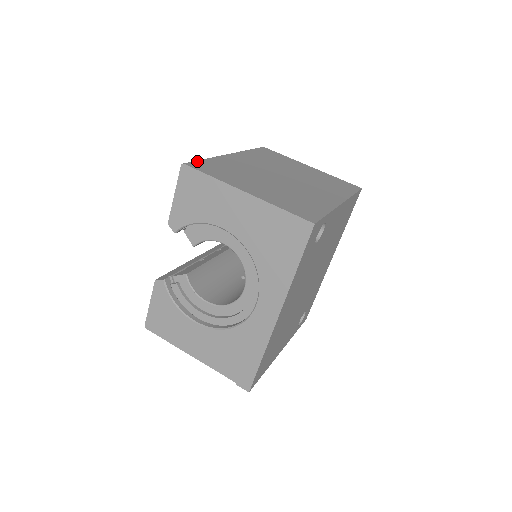
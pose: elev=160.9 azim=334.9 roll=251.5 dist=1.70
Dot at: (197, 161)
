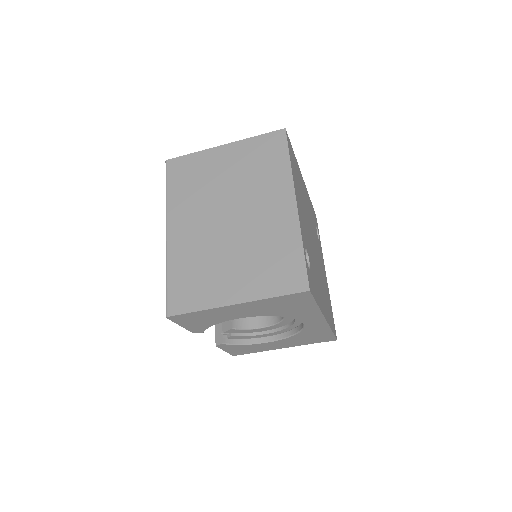
Dot at: (168, 295)
